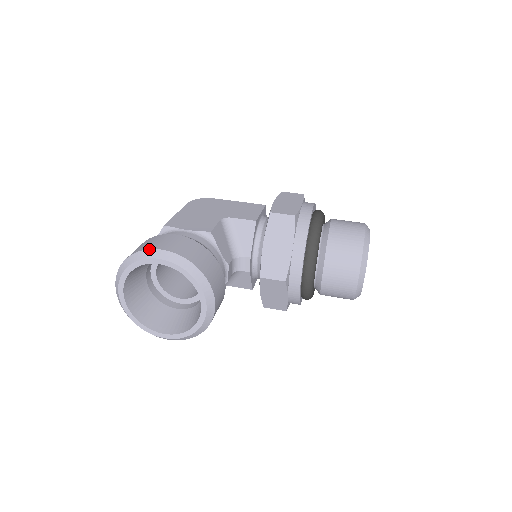
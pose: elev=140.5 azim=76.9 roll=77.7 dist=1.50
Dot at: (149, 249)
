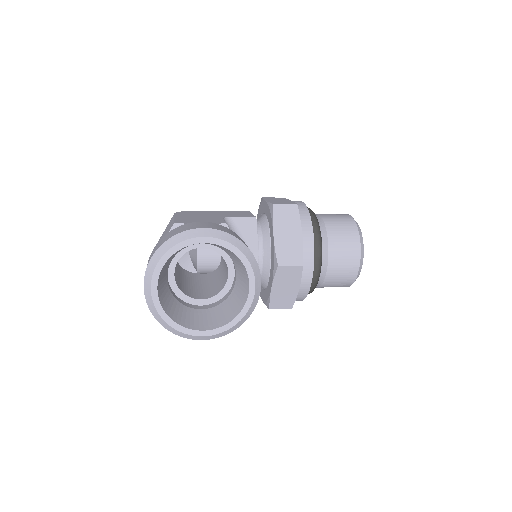
Dot at: (189, 229)
